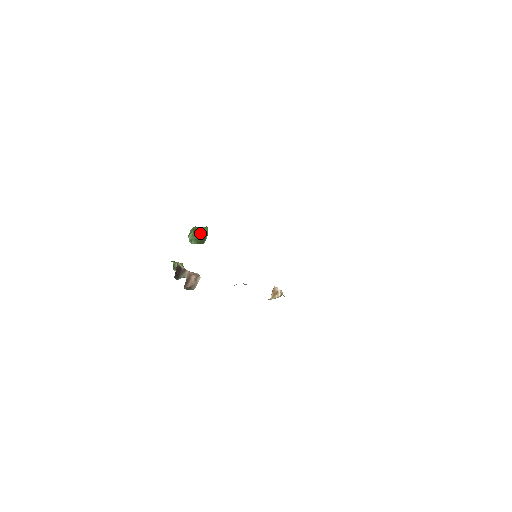
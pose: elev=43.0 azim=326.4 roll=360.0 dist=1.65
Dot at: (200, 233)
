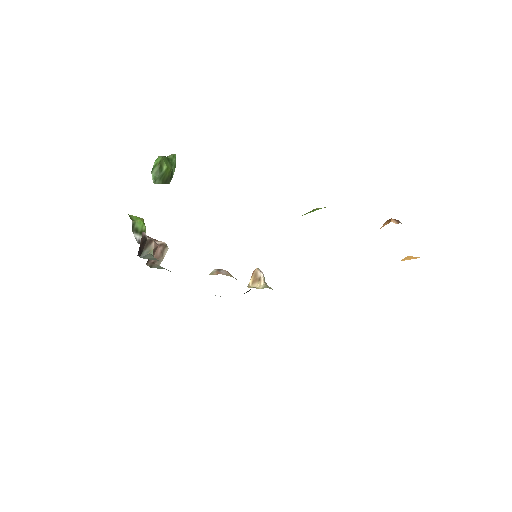
Dot at: (168, 168)
